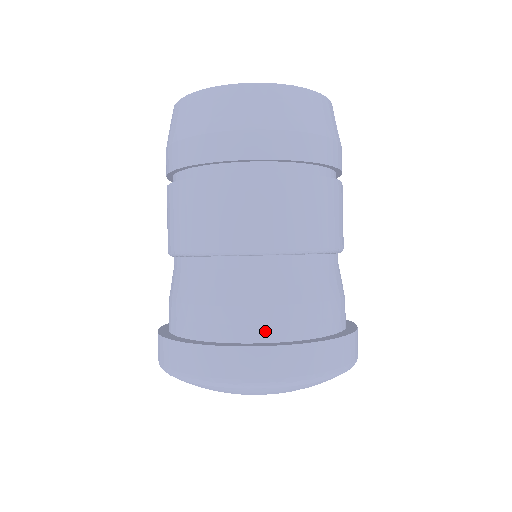
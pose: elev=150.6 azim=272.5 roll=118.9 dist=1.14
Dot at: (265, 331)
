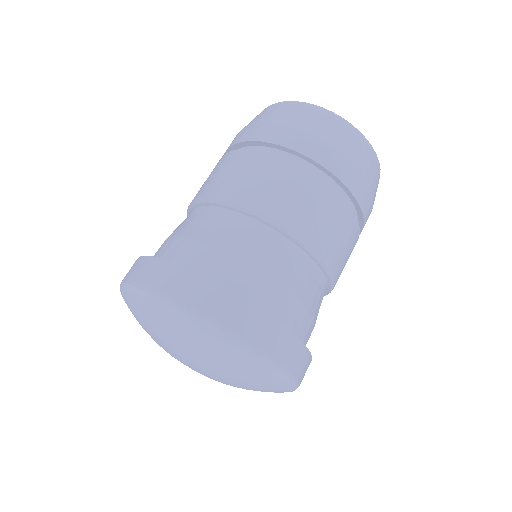
Dot at: (196, 263)
